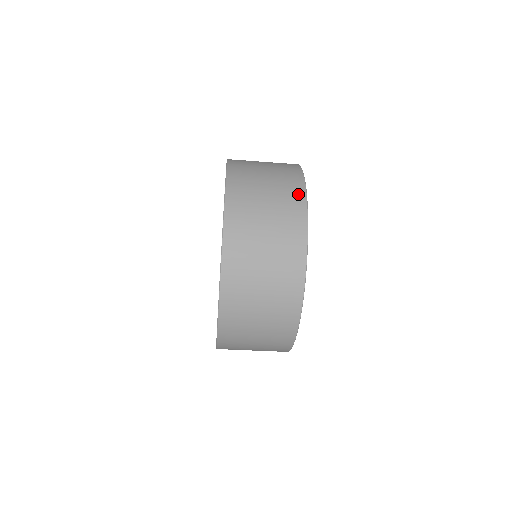
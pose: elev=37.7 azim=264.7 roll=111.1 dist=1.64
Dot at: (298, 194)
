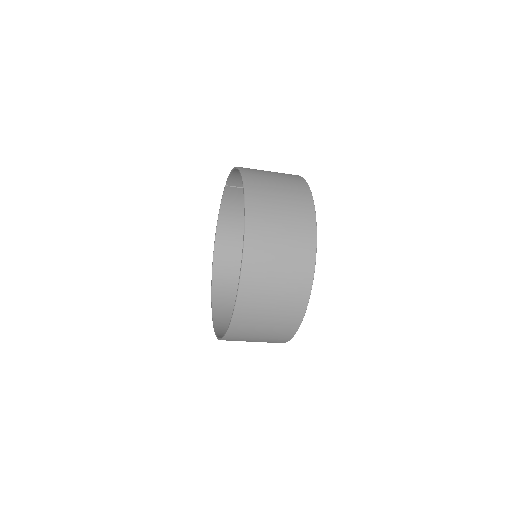
Dot at: (309, 252)
